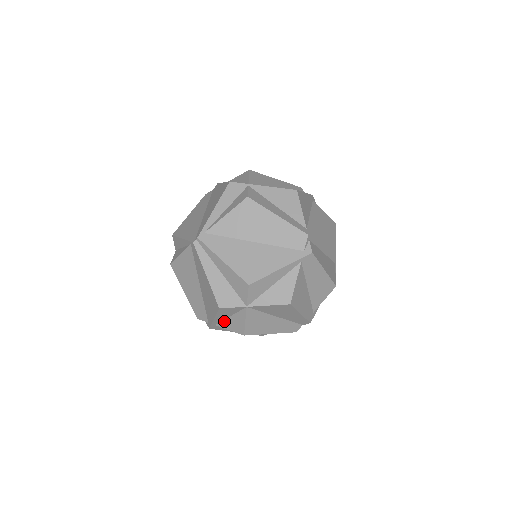
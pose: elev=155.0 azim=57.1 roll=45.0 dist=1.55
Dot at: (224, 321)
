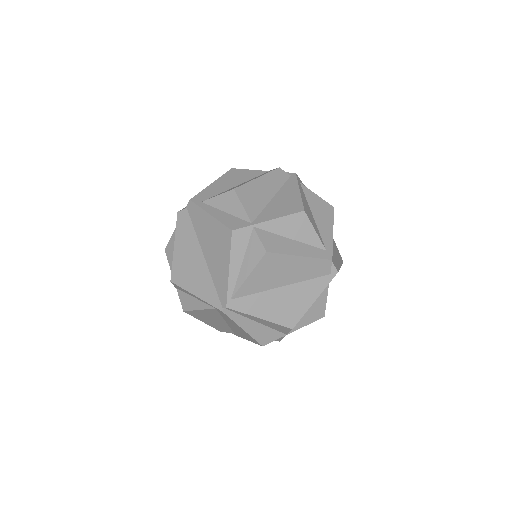
Dot at: occluded
